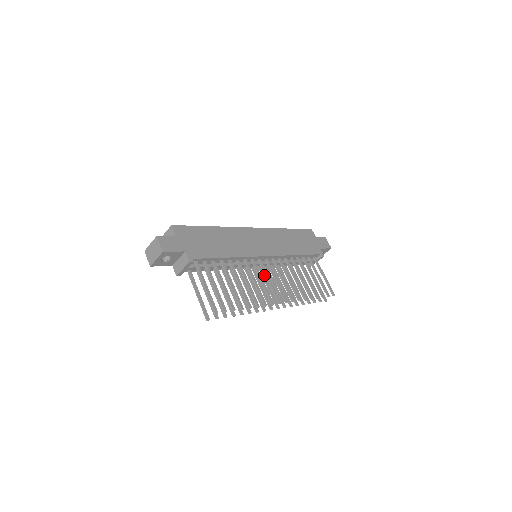
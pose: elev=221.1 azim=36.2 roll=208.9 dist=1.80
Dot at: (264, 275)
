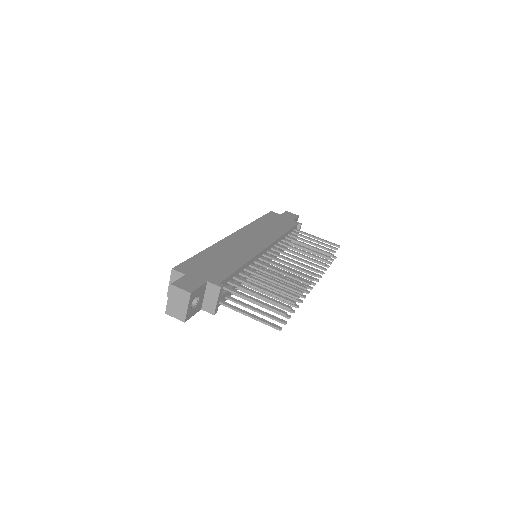
Dot at: occluded
